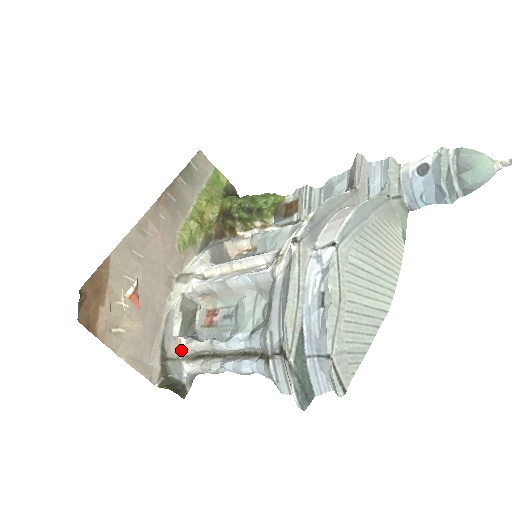
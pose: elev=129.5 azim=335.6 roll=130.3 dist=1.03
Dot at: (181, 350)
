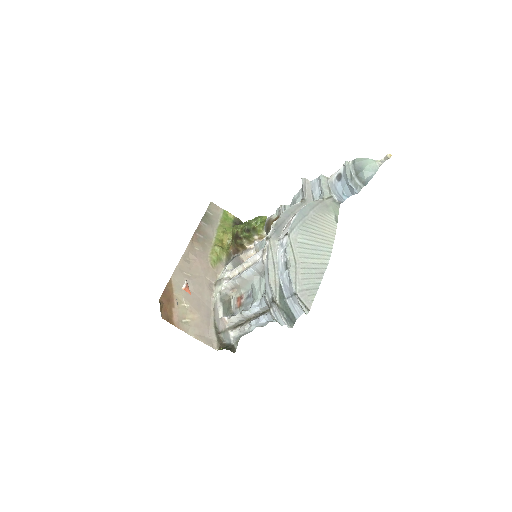
Dot at: (226, 324)
